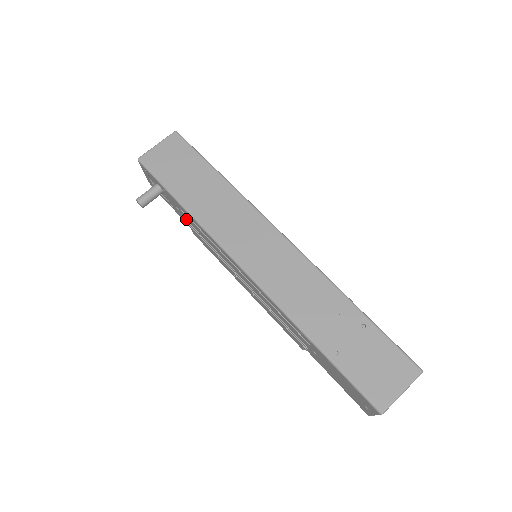
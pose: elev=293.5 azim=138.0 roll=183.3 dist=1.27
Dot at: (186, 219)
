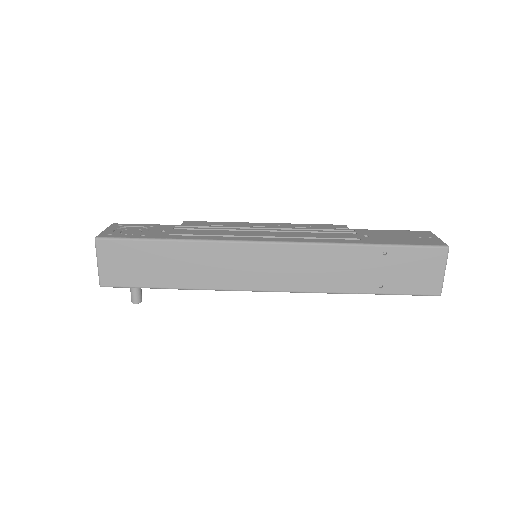
Dot at: occluded
